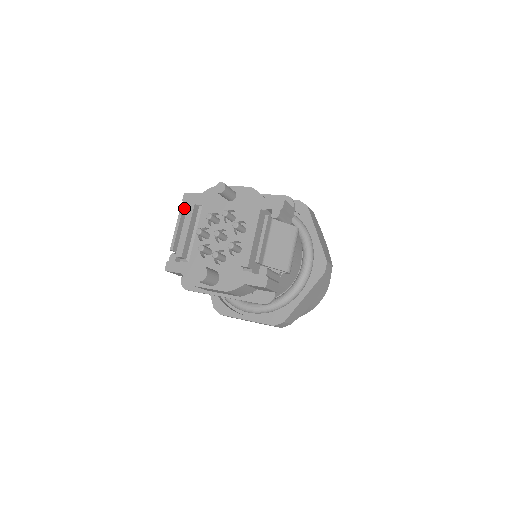
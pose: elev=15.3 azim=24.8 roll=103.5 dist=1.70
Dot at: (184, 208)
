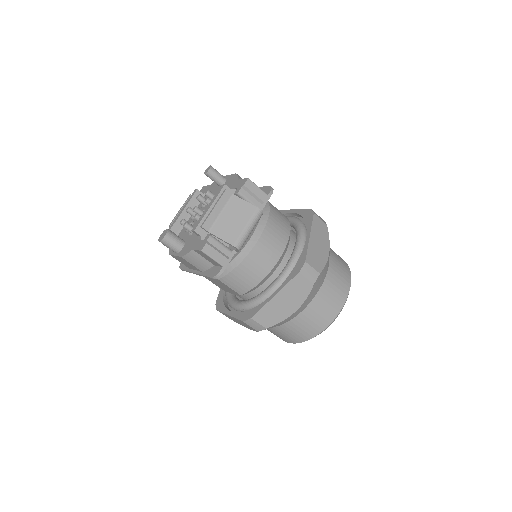
Dot at: occluded
